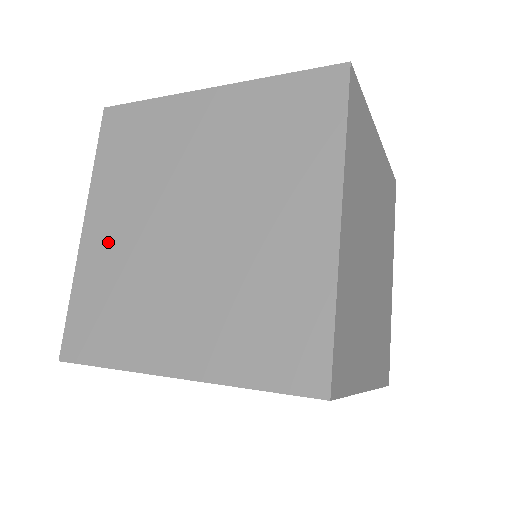
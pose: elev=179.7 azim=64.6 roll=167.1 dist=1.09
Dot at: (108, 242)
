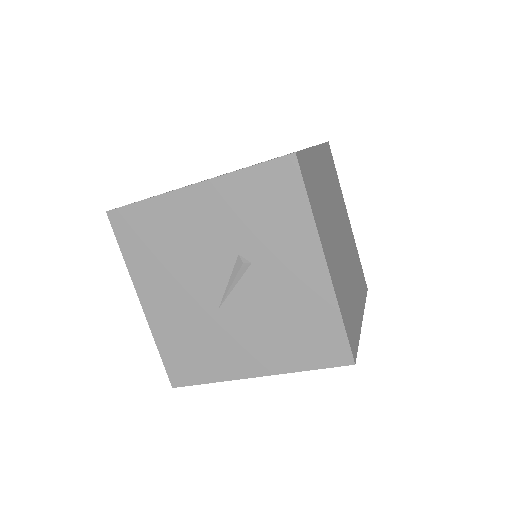
Dot at: occluded
